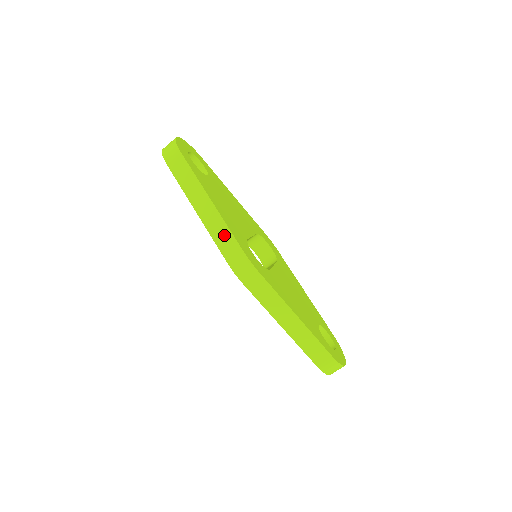
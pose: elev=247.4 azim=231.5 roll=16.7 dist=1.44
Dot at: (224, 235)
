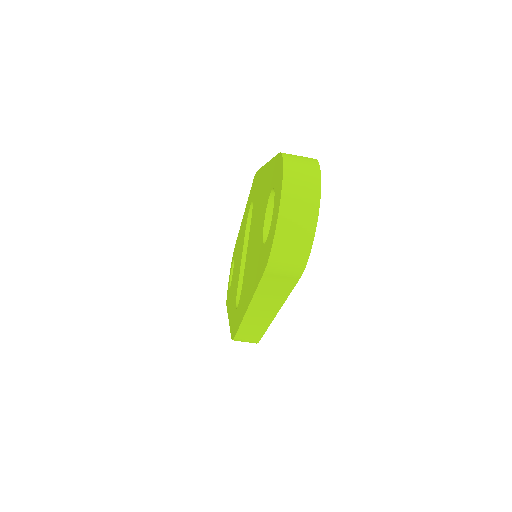
Dot at: (255, 331)
